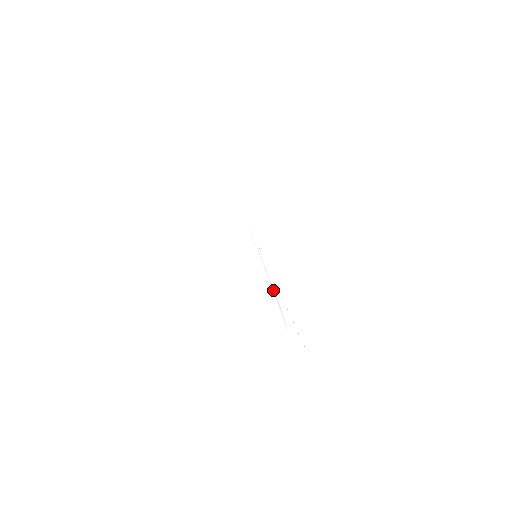
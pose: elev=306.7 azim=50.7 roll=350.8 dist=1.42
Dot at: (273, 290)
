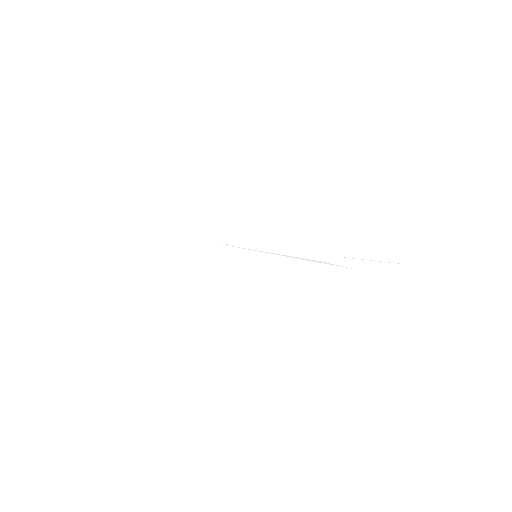
Dot at: (302, 259)
